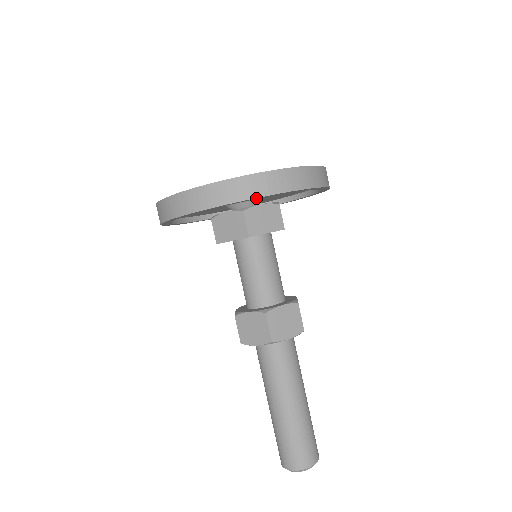
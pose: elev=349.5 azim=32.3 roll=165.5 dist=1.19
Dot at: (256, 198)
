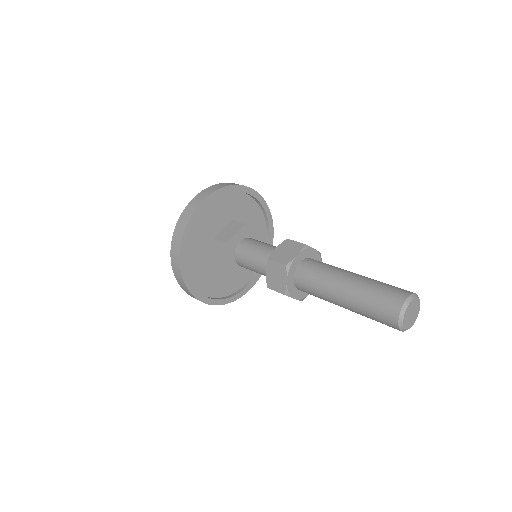
Dot at: (239, 188)
